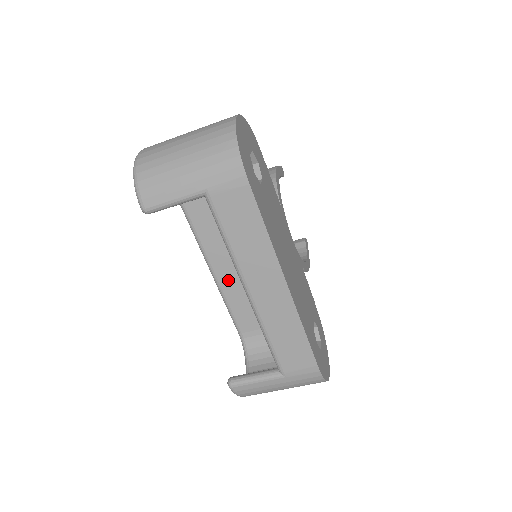
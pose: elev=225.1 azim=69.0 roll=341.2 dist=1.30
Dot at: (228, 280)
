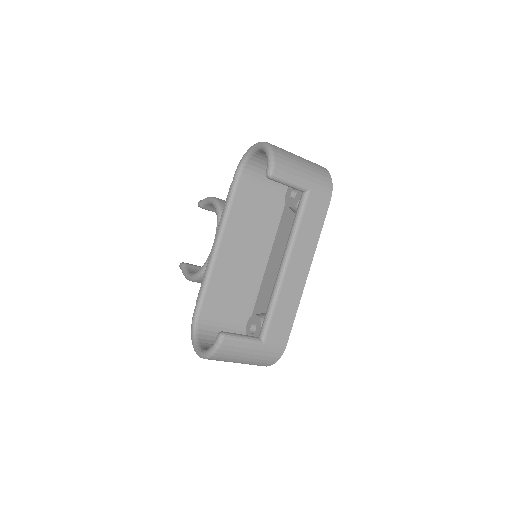
Dot at: (222, 264)
